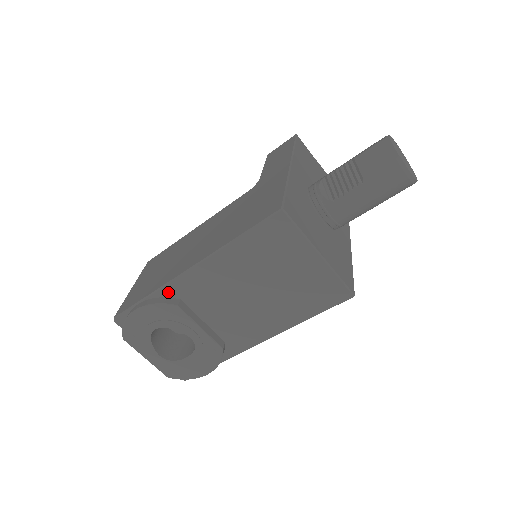
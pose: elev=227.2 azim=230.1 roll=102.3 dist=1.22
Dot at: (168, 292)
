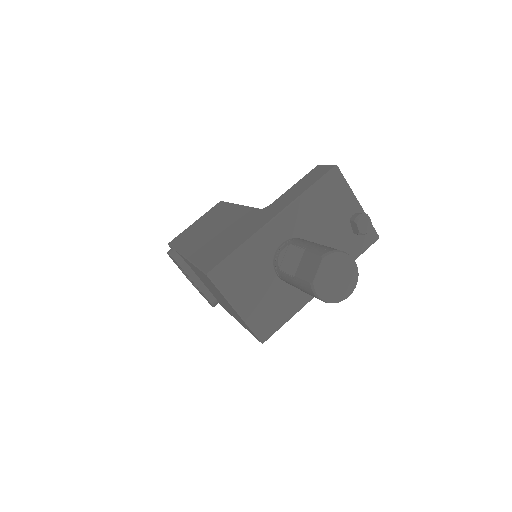
Dot at: (181, 256)
